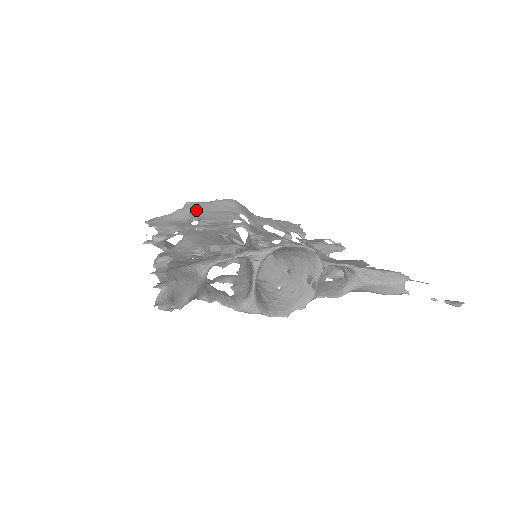
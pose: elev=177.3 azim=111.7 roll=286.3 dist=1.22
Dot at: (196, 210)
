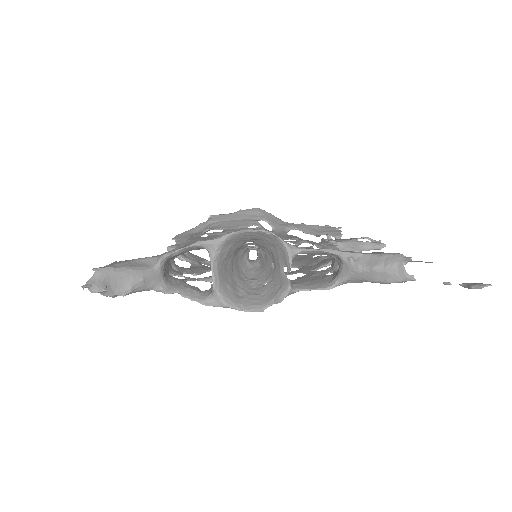
Dot at: (216, 221)
